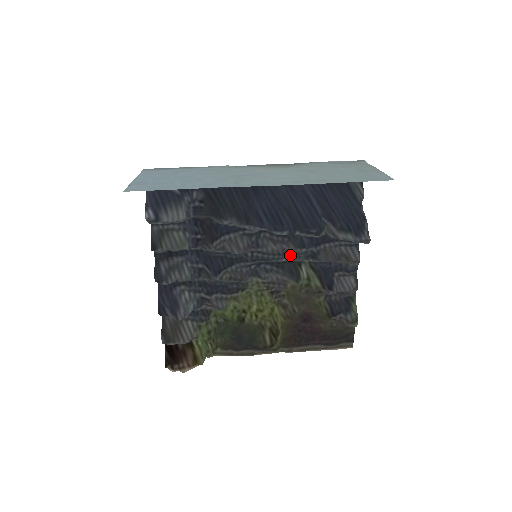
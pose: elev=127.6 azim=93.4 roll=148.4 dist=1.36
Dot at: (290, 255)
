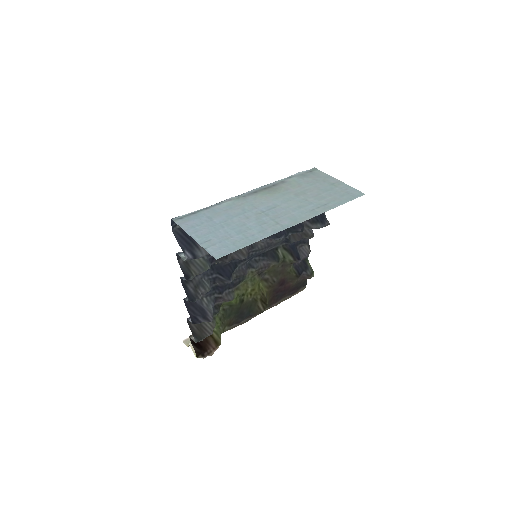
Dot at: (272, 245)
